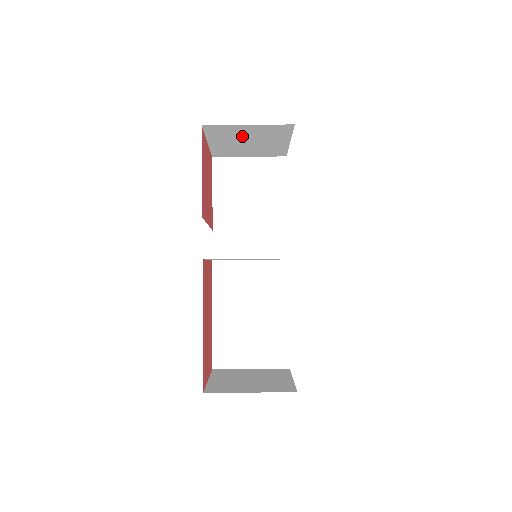
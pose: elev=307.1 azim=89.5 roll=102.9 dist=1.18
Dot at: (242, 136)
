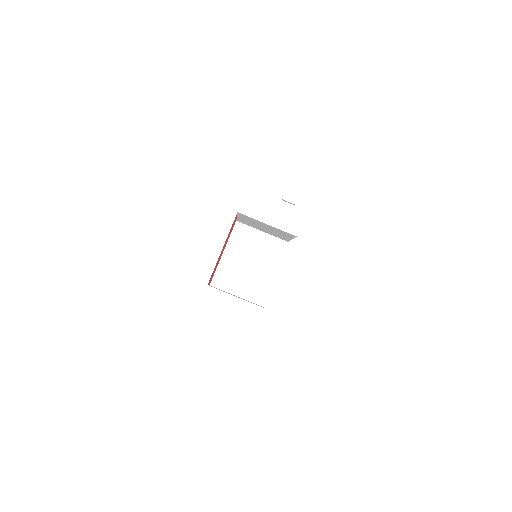
Dot at: occluded
